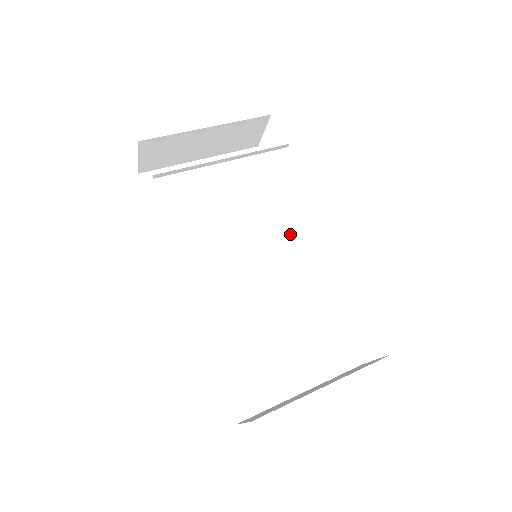
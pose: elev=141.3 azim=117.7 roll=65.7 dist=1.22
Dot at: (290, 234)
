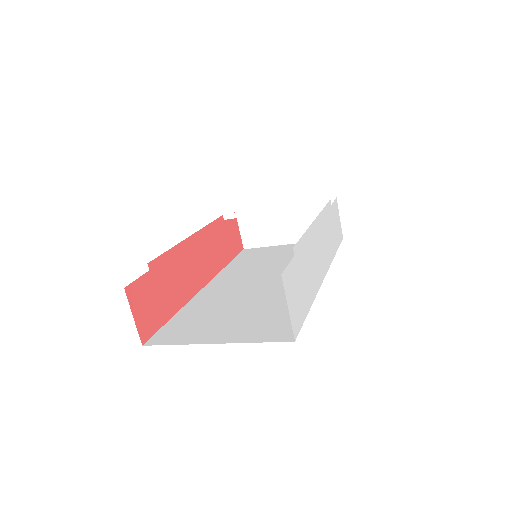
Dot at: occluded
